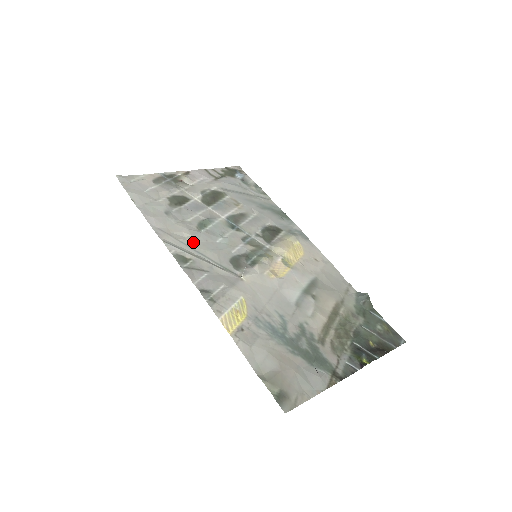
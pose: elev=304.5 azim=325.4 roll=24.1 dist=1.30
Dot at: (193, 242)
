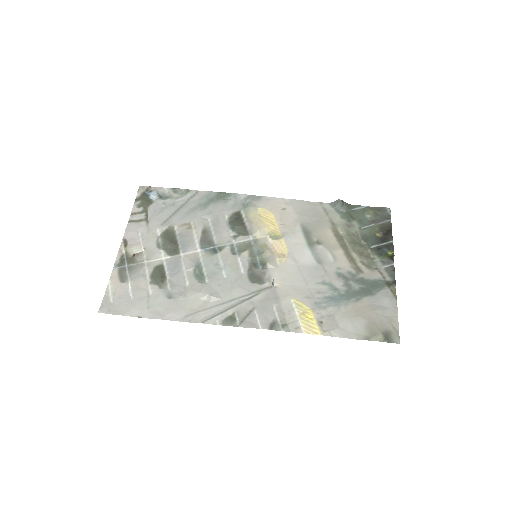
Dot at: (216, 298)
